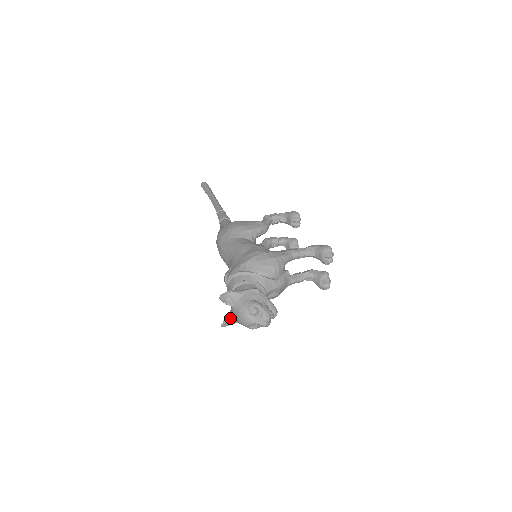
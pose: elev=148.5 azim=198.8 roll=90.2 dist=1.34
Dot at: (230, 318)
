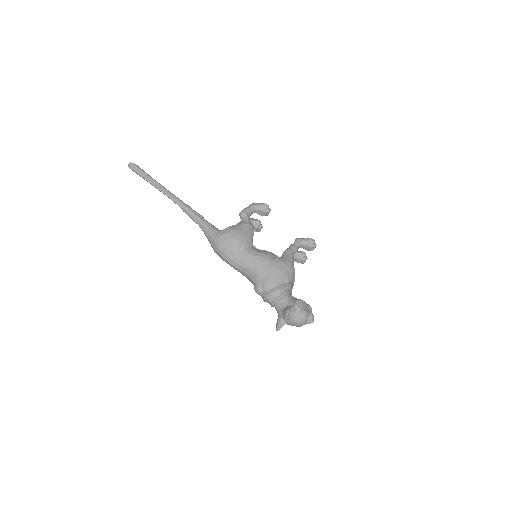
Dot at: (284, 324)
